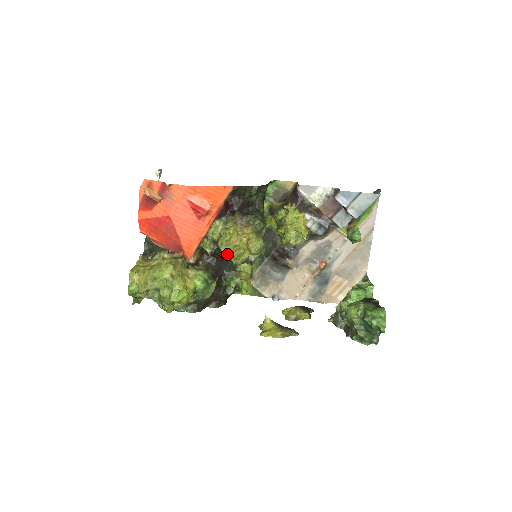
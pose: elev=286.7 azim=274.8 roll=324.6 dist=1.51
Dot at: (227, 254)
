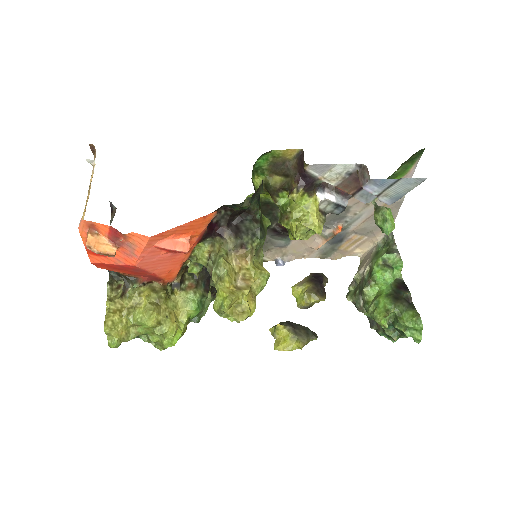
Dot at: (228, 319)
